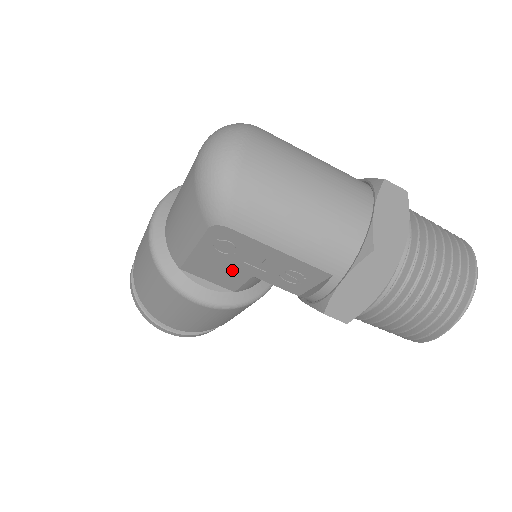
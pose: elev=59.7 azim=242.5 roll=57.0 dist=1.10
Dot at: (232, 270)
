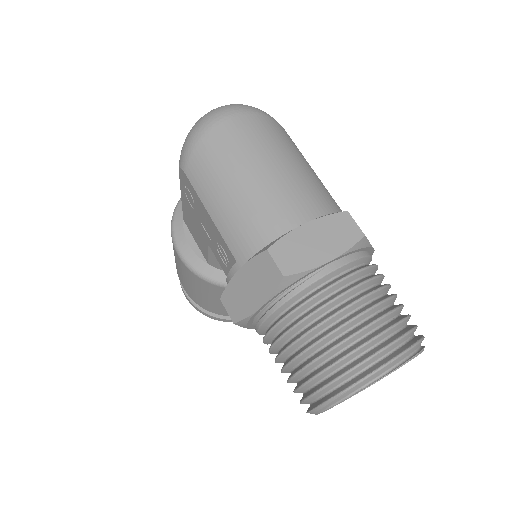
Dot at: (200, 231)
